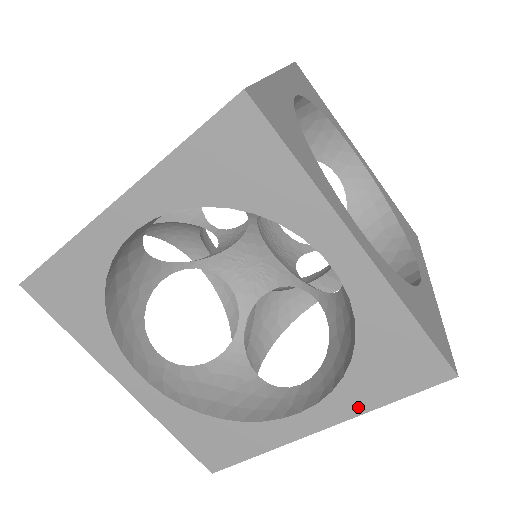
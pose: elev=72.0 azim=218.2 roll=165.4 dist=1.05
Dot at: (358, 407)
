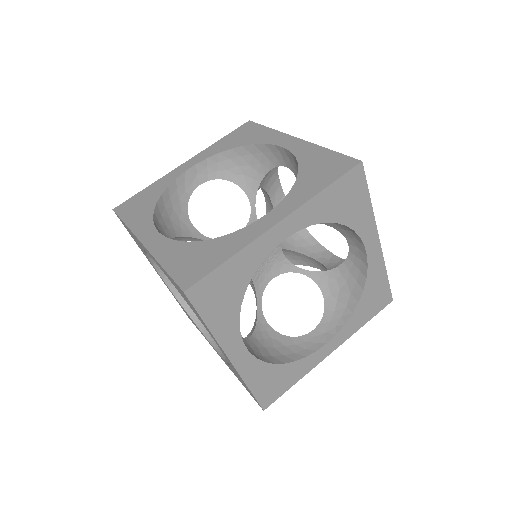
Dot at: (353, 330)
